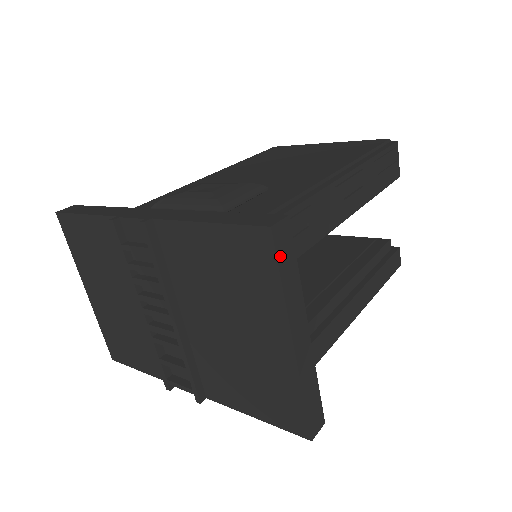
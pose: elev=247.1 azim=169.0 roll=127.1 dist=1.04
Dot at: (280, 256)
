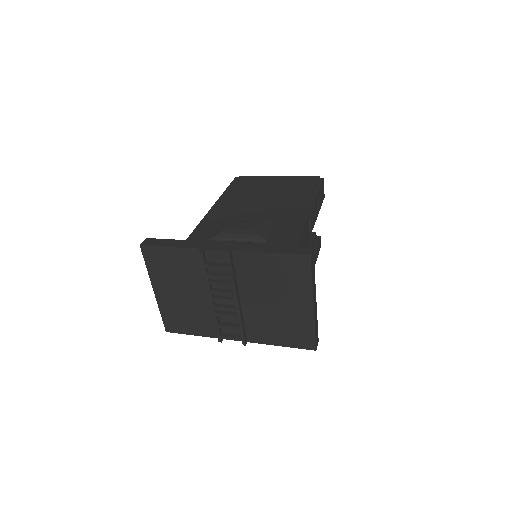
Dot at: (312, 267)
